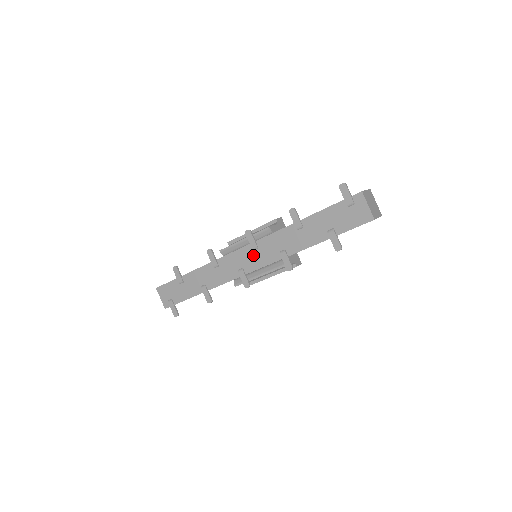
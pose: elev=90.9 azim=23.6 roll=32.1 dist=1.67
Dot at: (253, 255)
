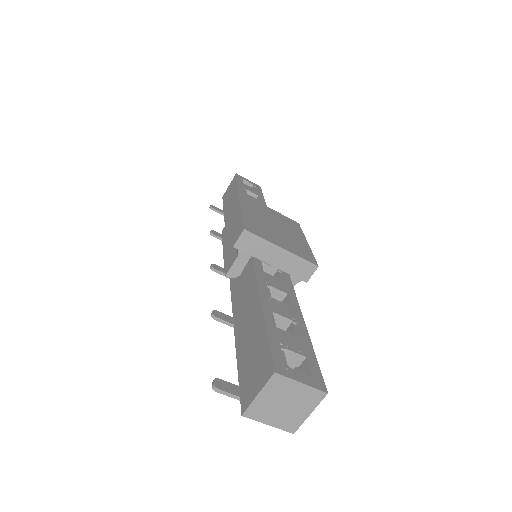
Dot at: occluded
